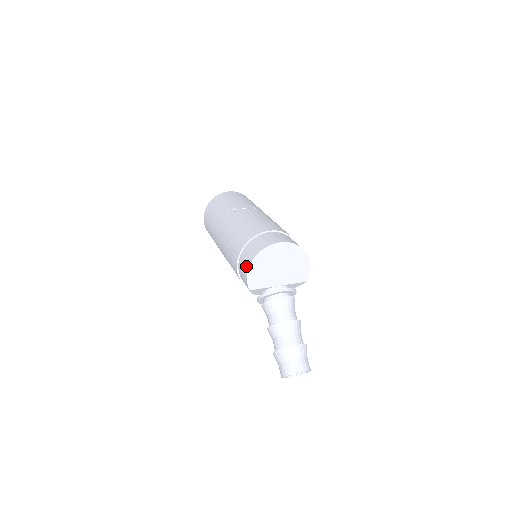
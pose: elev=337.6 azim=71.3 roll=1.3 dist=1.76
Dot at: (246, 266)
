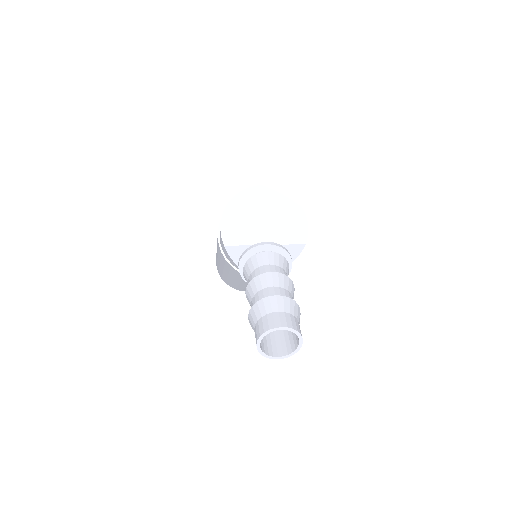
Dot at: occluded
